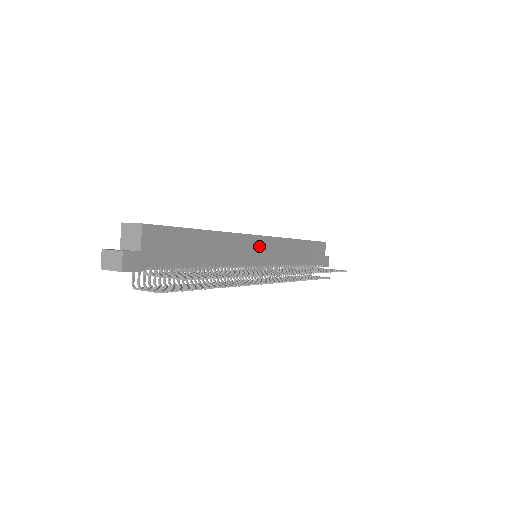
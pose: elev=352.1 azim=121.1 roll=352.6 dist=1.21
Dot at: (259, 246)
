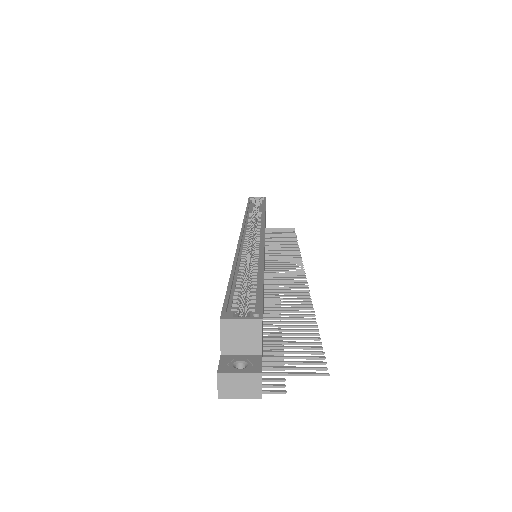
Dot at: occluded
